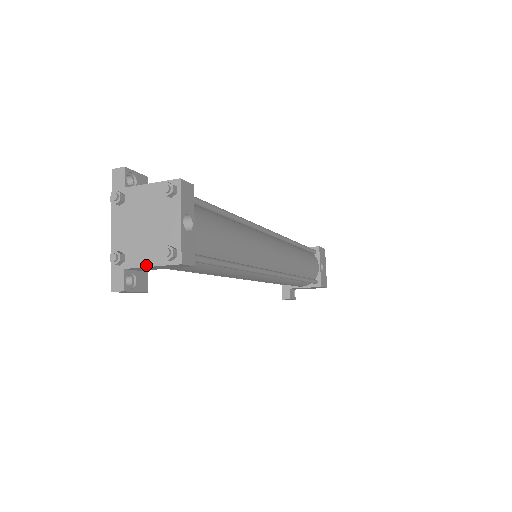
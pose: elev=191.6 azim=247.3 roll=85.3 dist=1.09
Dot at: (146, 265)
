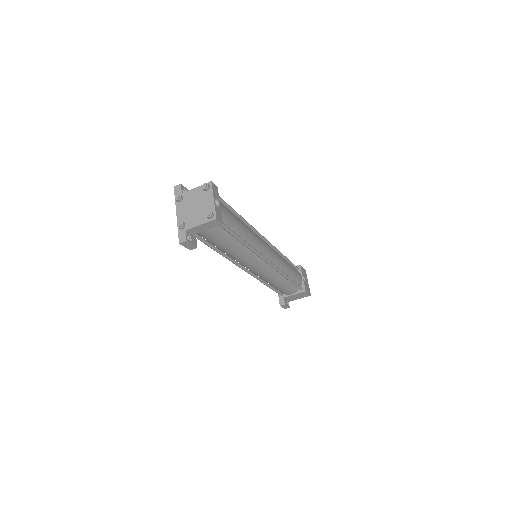
Dot at: (197, 225)
